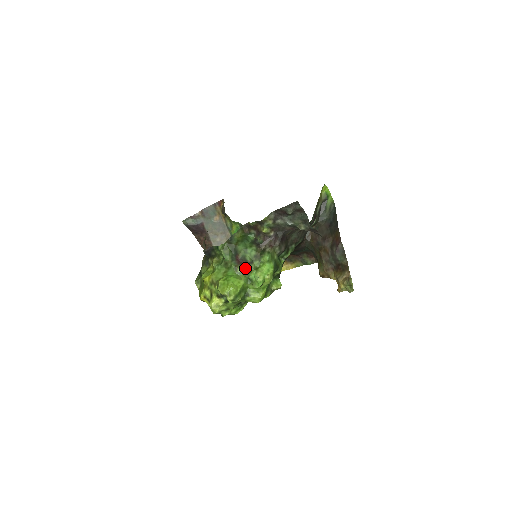
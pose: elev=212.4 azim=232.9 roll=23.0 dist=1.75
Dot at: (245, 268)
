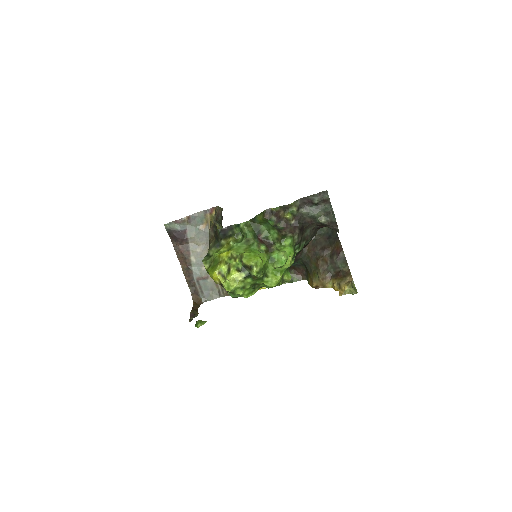
Dot at: (267, 247)
